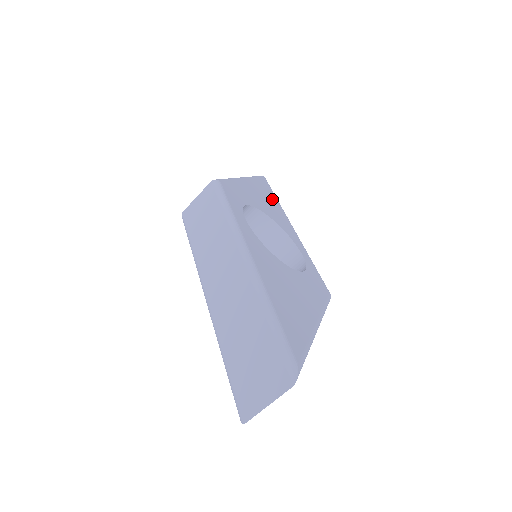
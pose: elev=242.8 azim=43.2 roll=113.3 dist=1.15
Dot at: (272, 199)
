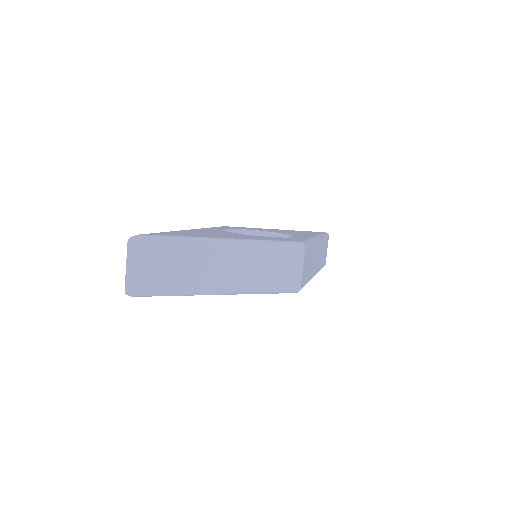
Dot at: (308, 233)
